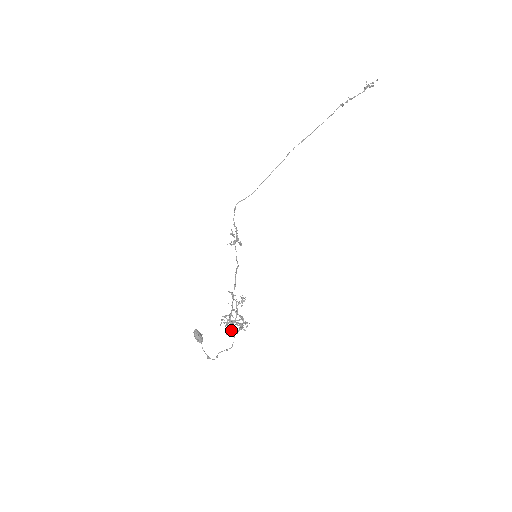
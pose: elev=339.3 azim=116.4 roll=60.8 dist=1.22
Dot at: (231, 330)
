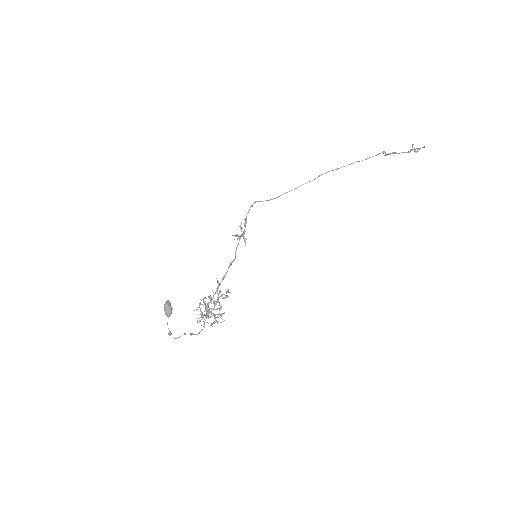
Dot at: occluded
